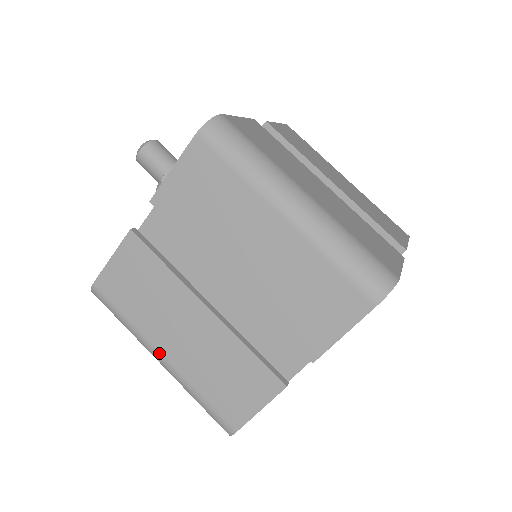
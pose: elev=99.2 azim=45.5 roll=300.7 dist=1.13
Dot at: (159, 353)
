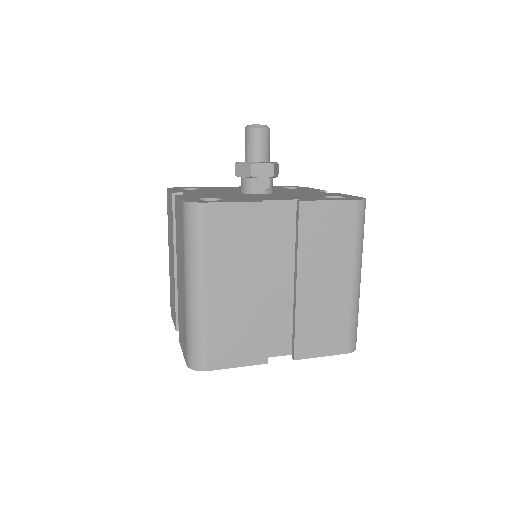
Dot at: occluded
